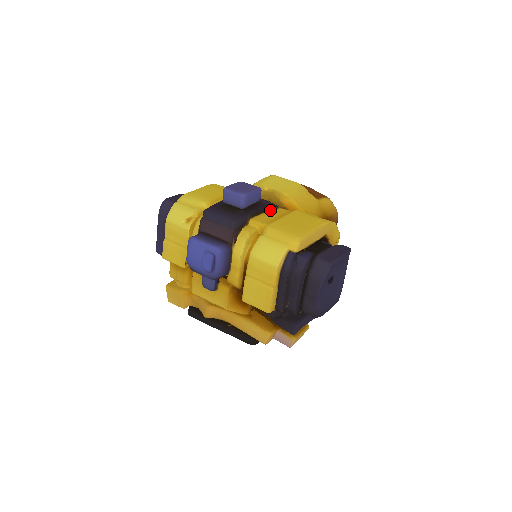
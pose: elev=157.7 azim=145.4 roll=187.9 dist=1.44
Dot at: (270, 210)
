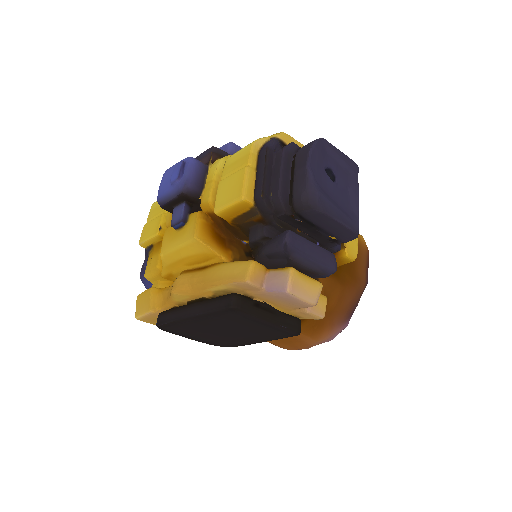
Dot at: occluded
